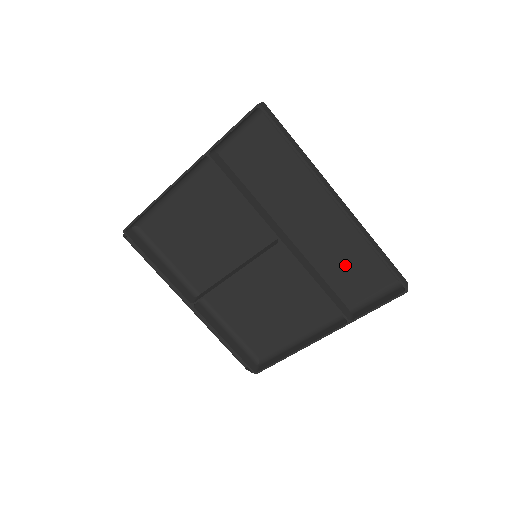
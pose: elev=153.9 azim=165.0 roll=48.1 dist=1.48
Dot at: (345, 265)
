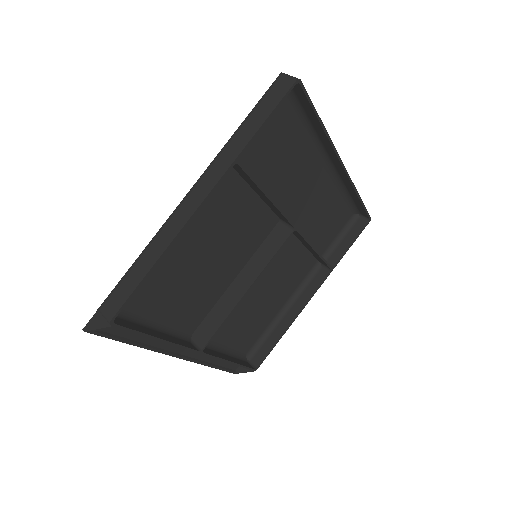
Dot at: (322, 222)
